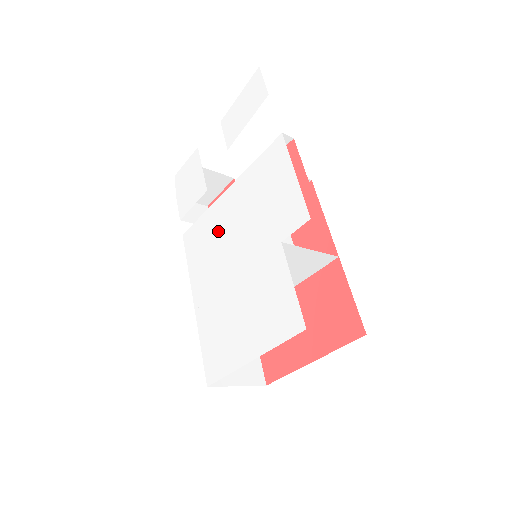
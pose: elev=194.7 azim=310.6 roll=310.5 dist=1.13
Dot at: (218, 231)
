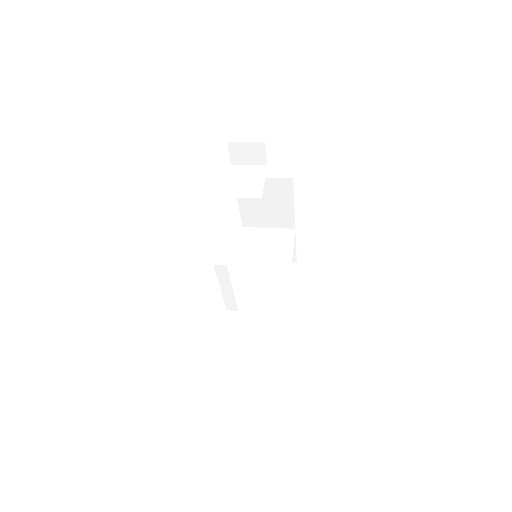
Dot at: occluded
